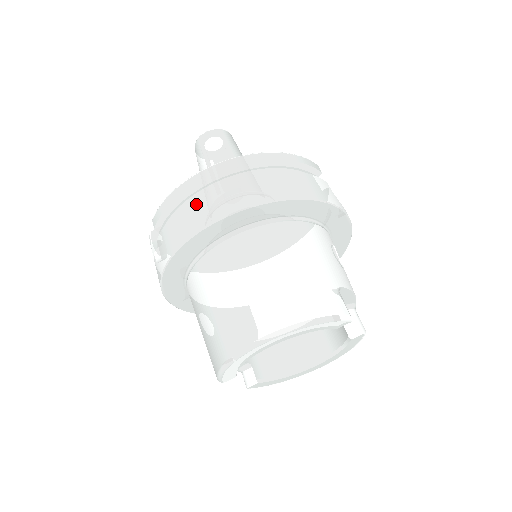
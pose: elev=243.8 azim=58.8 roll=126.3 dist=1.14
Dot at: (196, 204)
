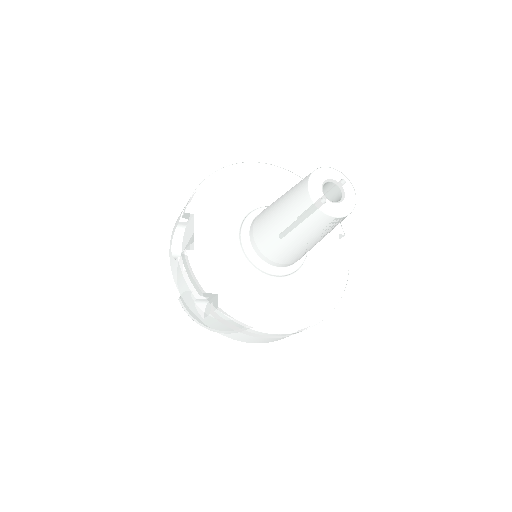
Dot at: (259, 339)
